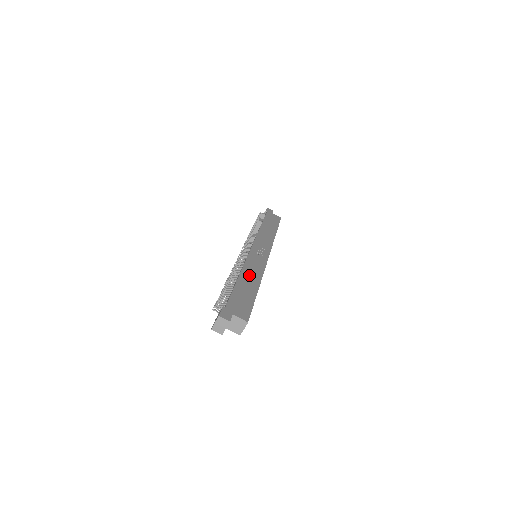
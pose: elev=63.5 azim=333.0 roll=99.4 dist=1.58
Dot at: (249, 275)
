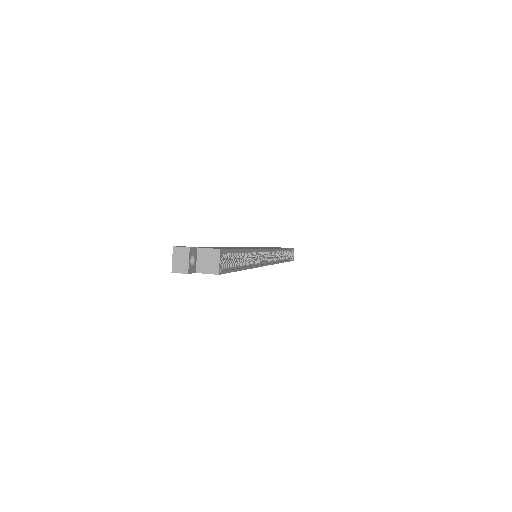
Dot at: (235, 247)
